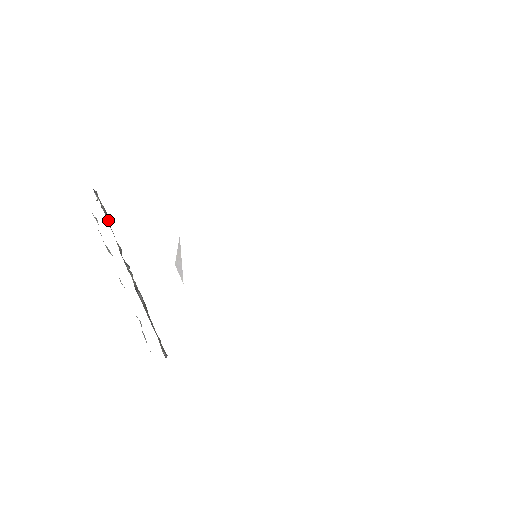
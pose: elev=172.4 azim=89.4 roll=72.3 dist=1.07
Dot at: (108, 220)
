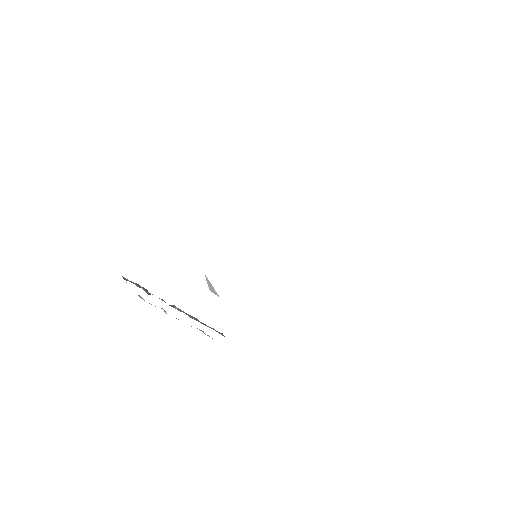
Dot at: (144, 289)
